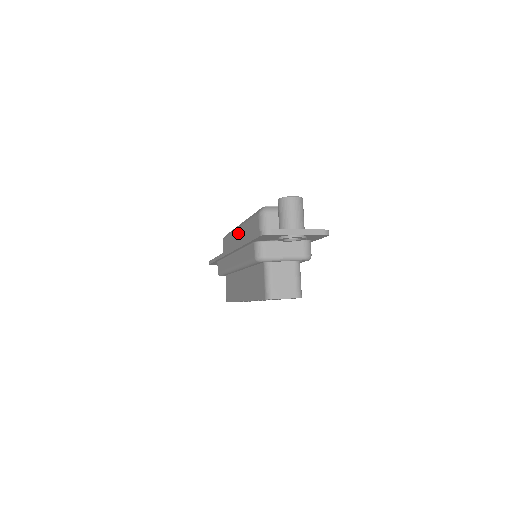
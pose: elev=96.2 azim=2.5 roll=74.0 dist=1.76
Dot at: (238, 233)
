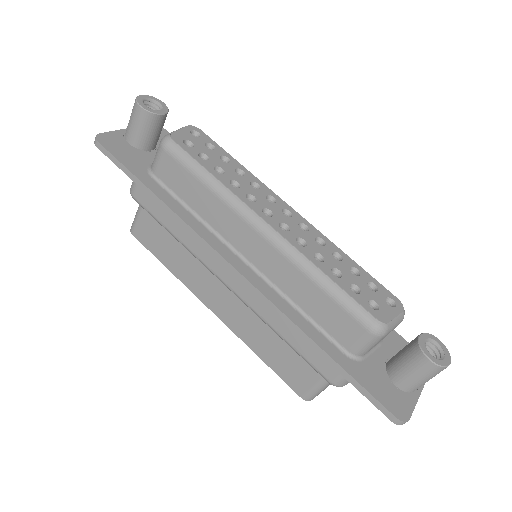
Dot at: (259, 242)
